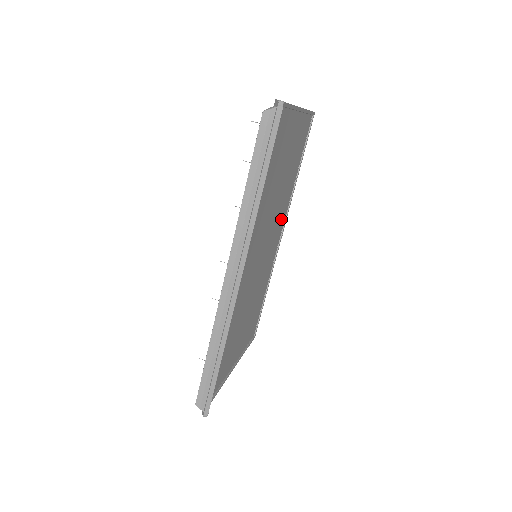
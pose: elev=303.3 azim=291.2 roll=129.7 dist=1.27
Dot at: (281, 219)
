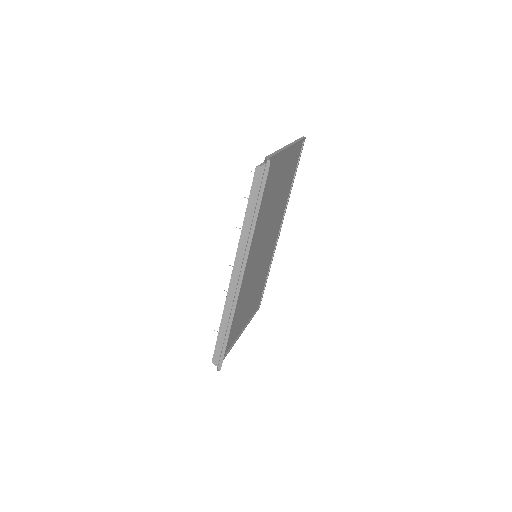
Dot at: (278, 221)
